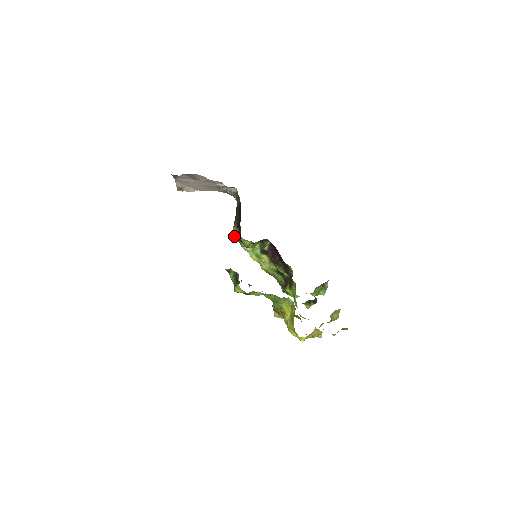
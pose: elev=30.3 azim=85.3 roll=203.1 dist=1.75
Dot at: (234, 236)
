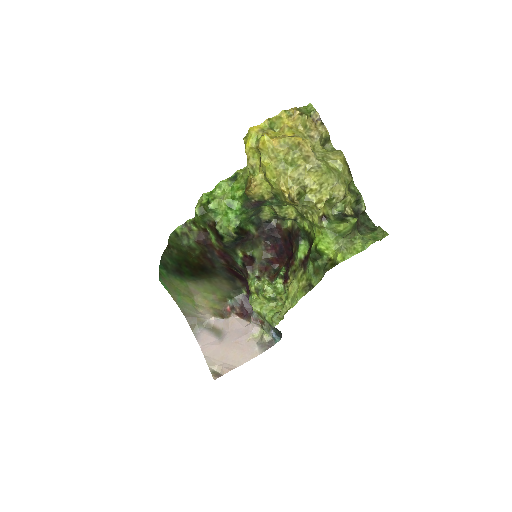
Dot at: (251, 303)
